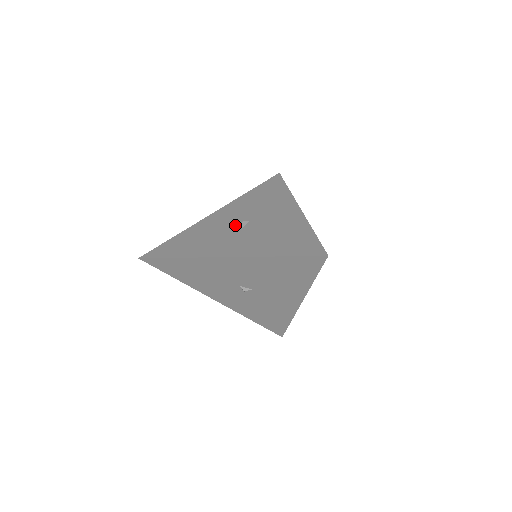
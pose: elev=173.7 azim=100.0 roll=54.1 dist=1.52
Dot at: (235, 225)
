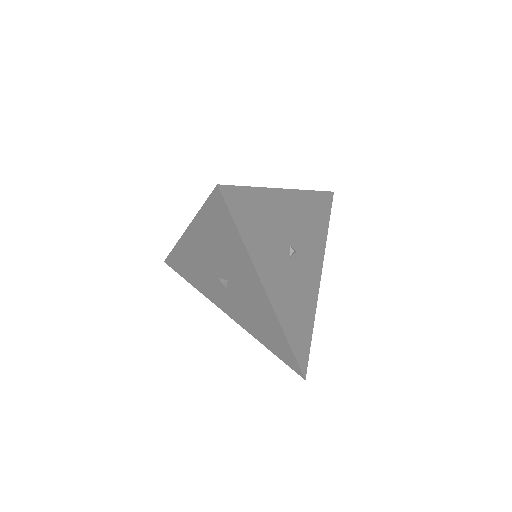
Dot at: occluded
